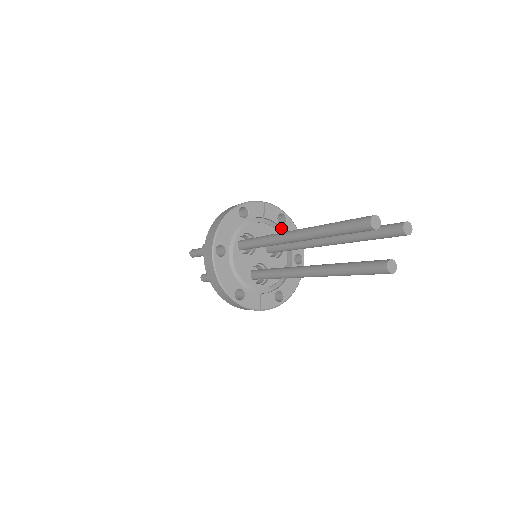
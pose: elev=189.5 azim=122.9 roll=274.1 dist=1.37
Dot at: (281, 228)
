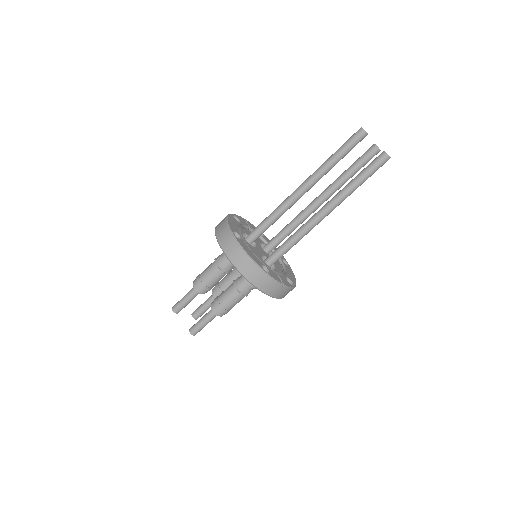
Dot at: (263, 239)
